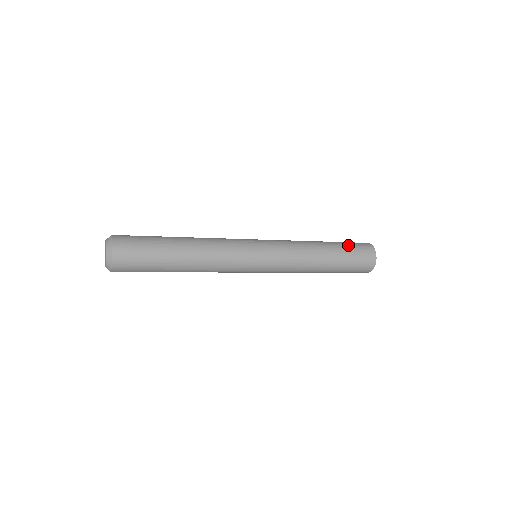
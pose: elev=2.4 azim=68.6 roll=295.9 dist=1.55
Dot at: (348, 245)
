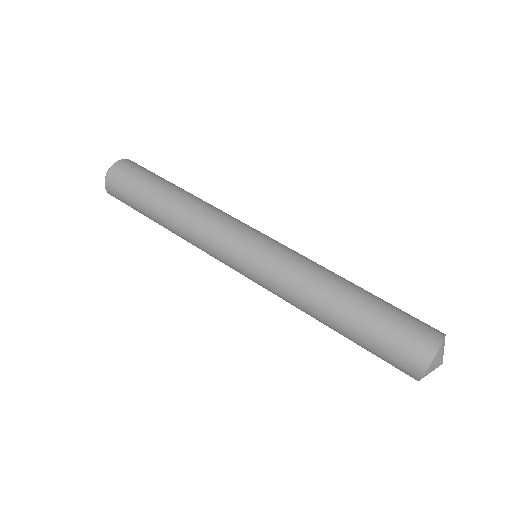
Dot at: (392, 314)
